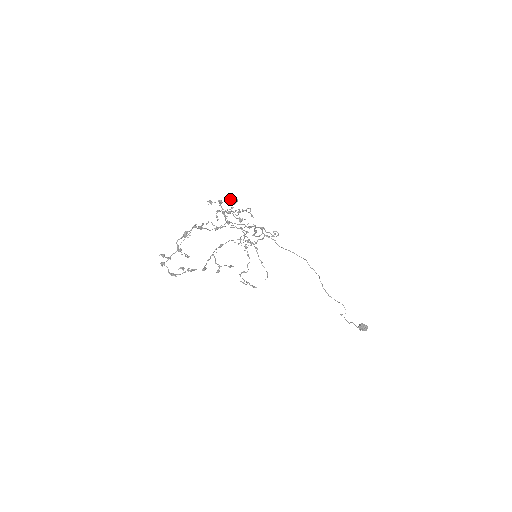
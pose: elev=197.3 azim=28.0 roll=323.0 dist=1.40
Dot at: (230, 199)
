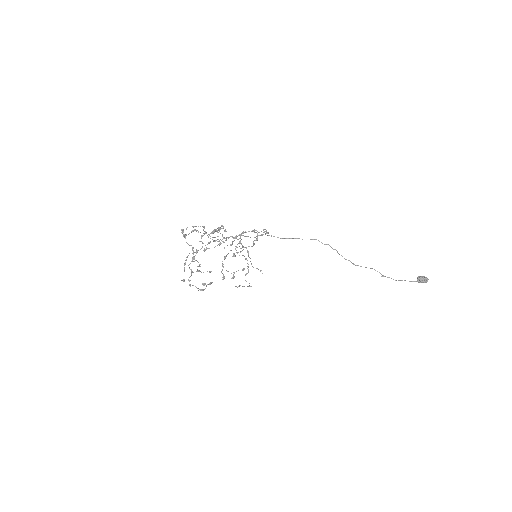
Dot at: occluded
